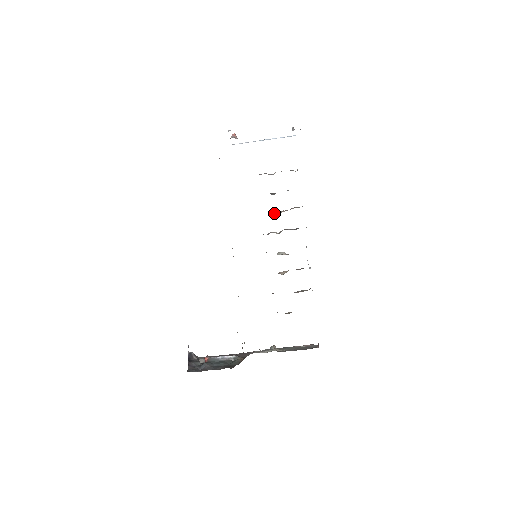
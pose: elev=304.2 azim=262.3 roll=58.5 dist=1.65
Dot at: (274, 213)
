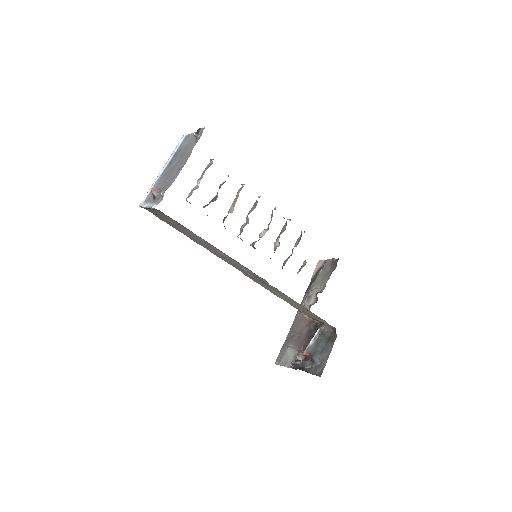
Dot at: (229, 212)
